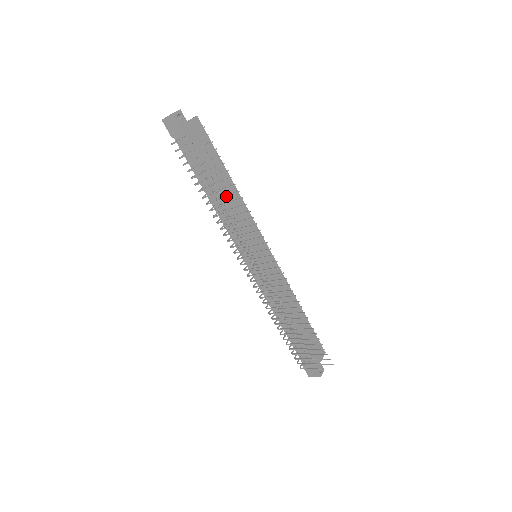
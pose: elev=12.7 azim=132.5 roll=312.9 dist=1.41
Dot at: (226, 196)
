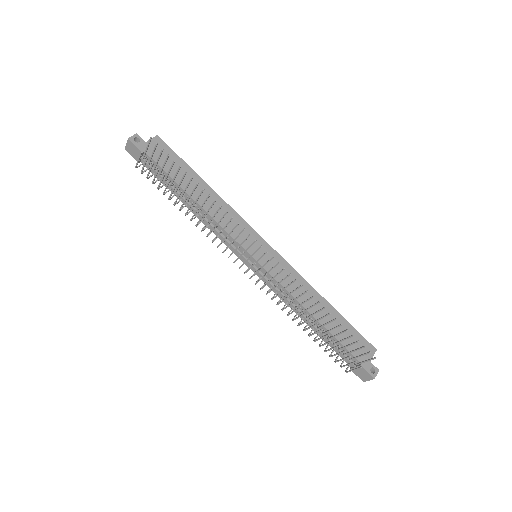
Dot at: (203, 202)
